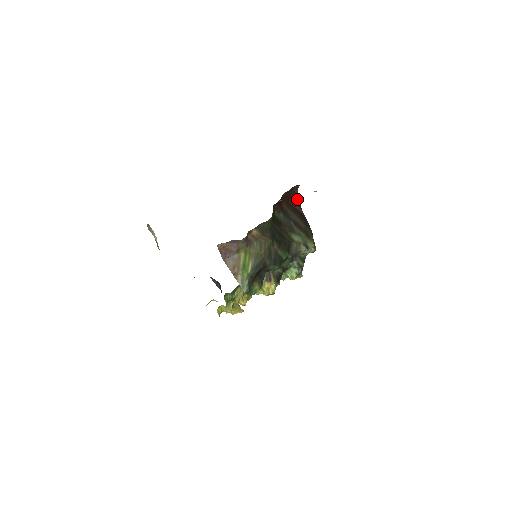
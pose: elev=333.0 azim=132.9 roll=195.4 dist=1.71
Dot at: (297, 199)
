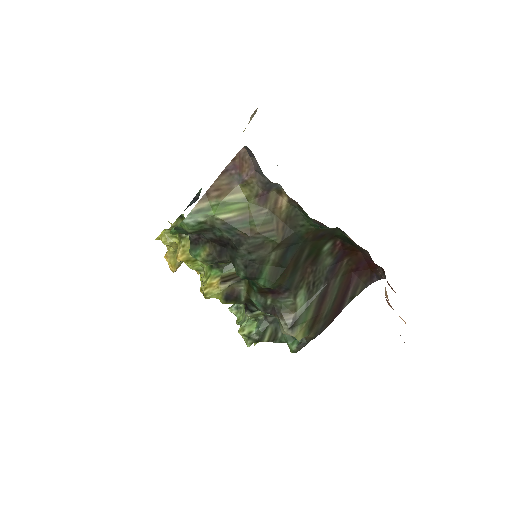
Dot at: (363, 287)
